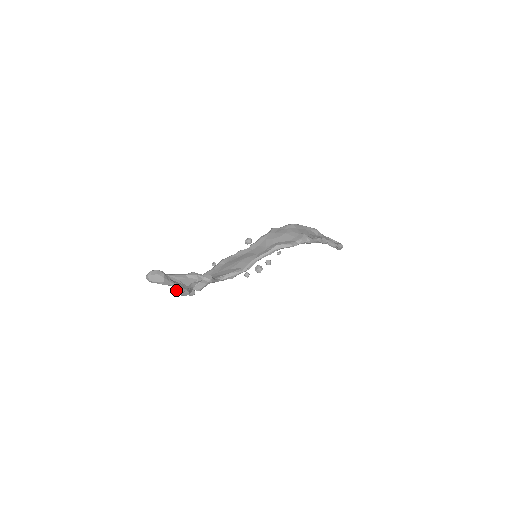
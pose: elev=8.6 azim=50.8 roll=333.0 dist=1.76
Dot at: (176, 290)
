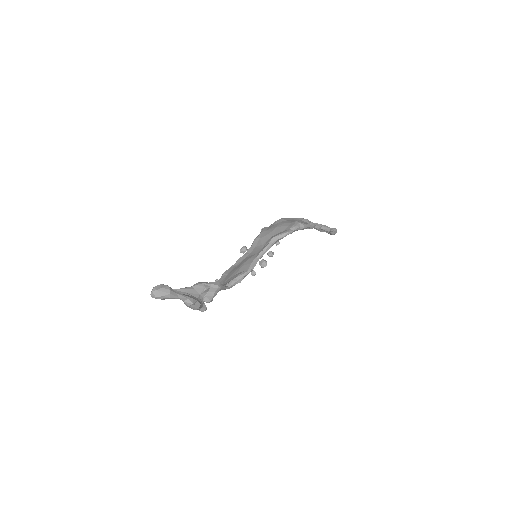
Dot at: (186, 303)
